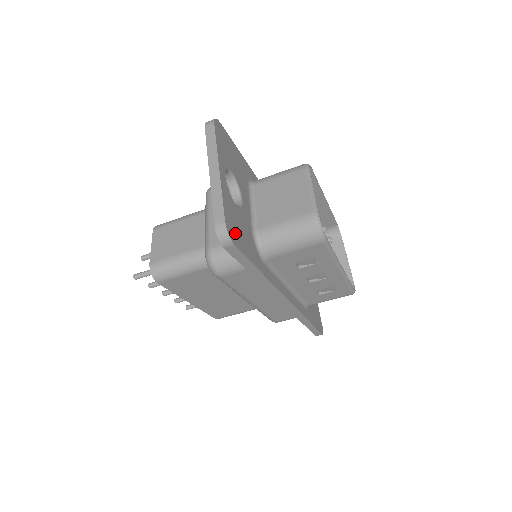
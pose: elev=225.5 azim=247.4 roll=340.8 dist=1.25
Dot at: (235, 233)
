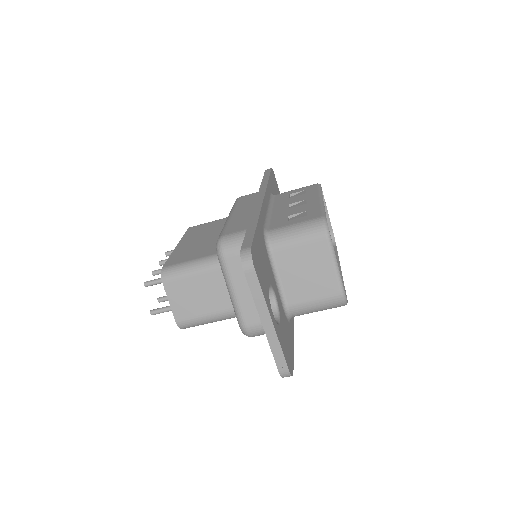
Dot at: (289, 358)
